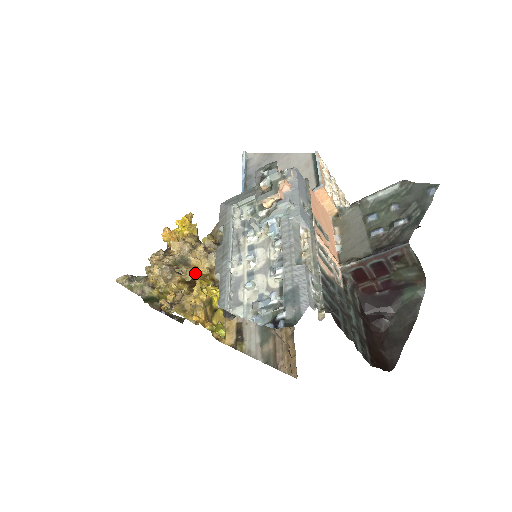
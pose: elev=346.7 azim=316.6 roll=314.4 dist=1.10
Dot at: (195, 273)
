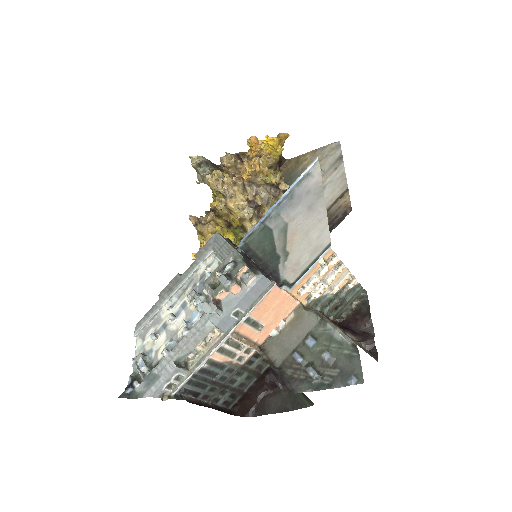
Dot at: (230, 211)
